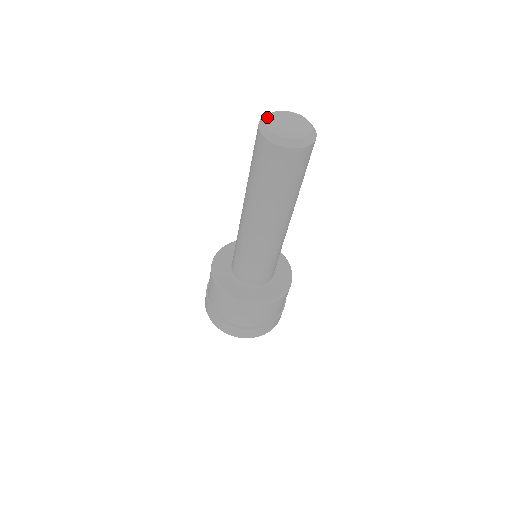
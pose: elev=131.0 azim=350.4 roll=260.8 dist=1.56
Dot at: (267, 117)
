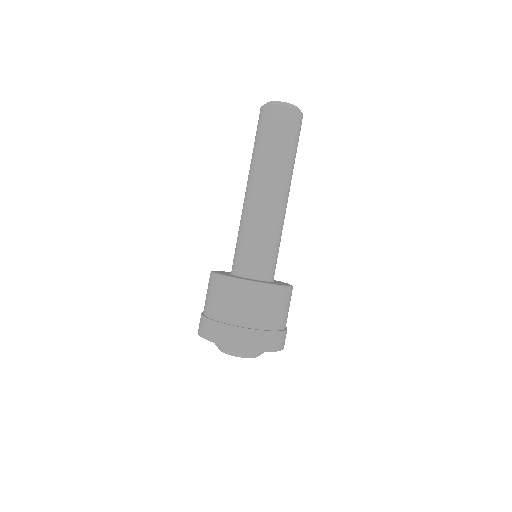
Dot at: occluded
